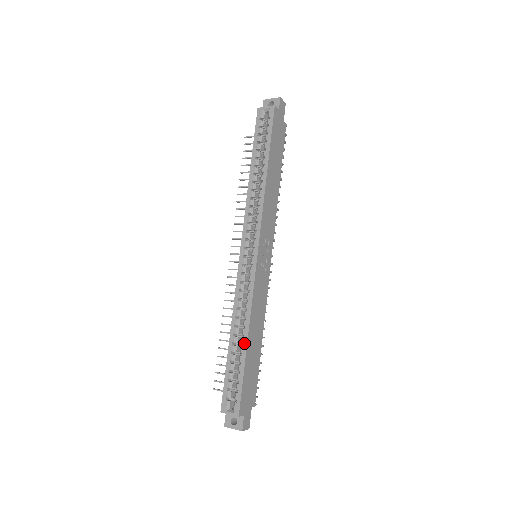
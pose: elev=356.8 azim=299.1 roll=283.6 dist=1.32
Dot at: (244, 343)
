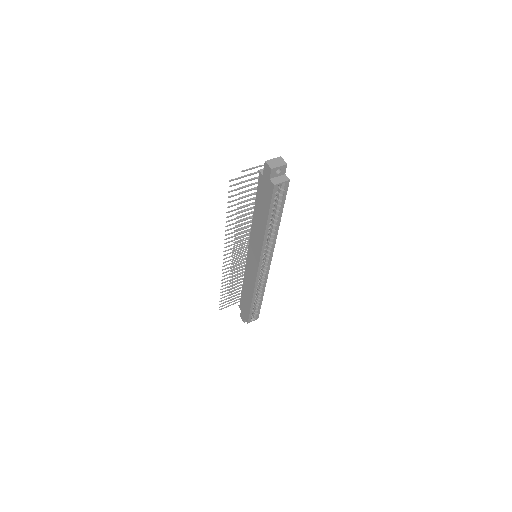
Dot at: (261, 298)
